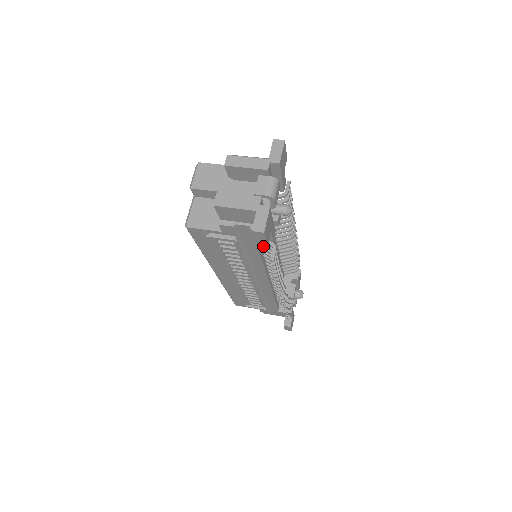
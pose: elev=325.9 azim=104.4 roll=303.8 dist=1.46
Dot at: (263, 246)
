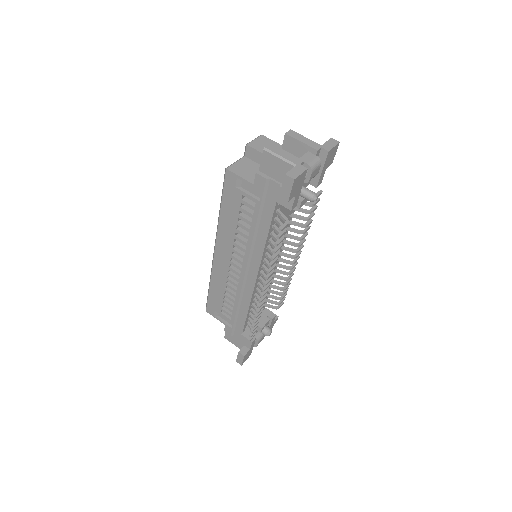
Dot at: (275, 225)
